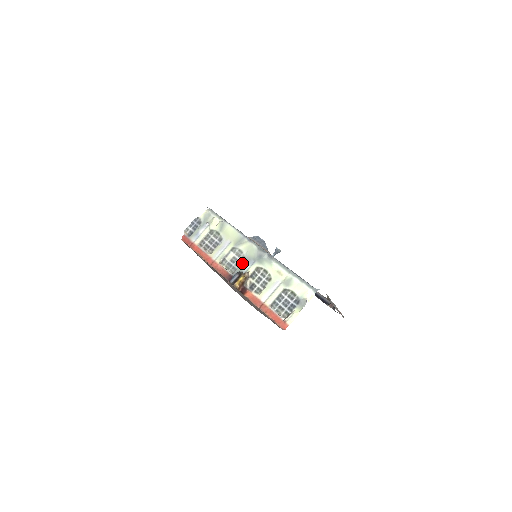
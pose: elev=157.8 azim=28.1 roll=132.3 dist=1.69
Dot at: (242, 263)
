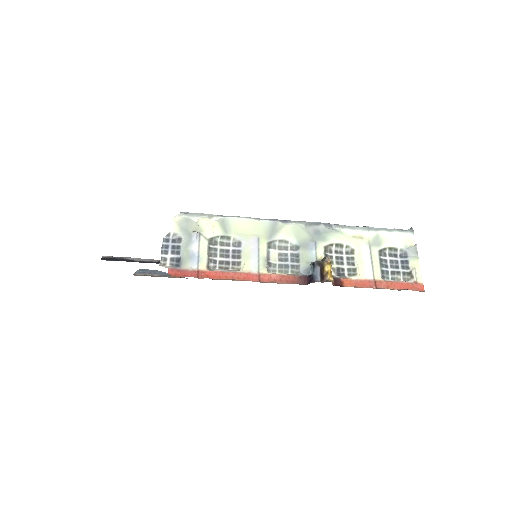
Dot at: (300, 254)
